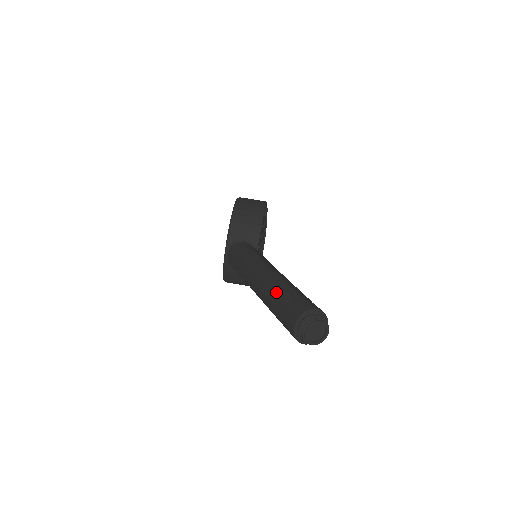
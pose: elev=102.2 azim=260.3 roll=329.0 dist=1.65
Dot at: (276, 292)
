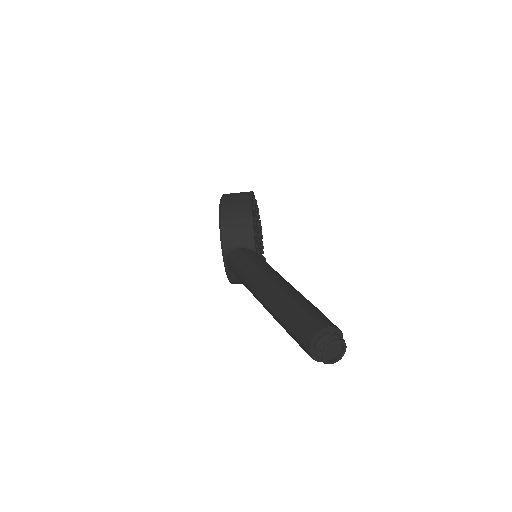
Dot at: (283, 311)
